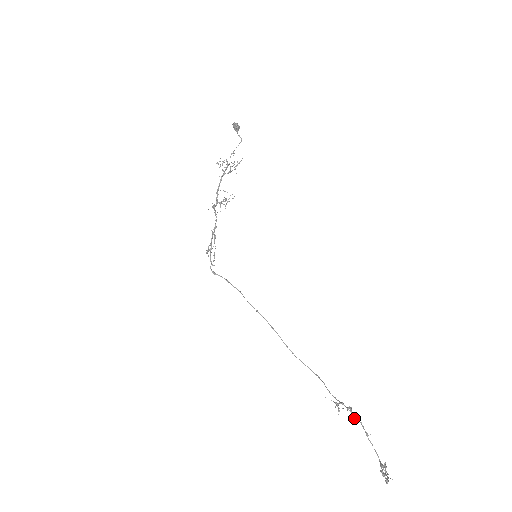
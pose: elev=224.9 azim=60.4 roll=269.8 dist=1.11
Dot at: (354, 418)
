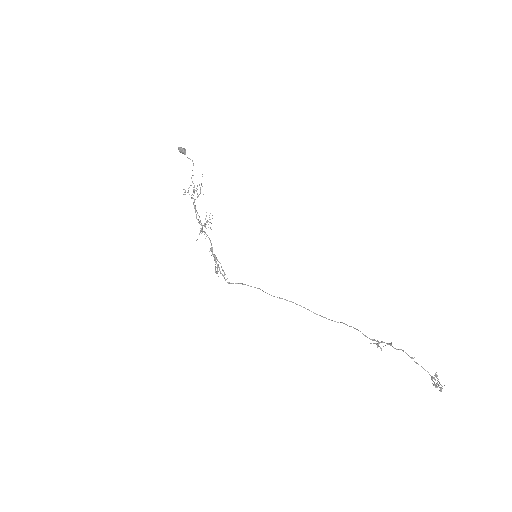
Dot at: (396, 349)
